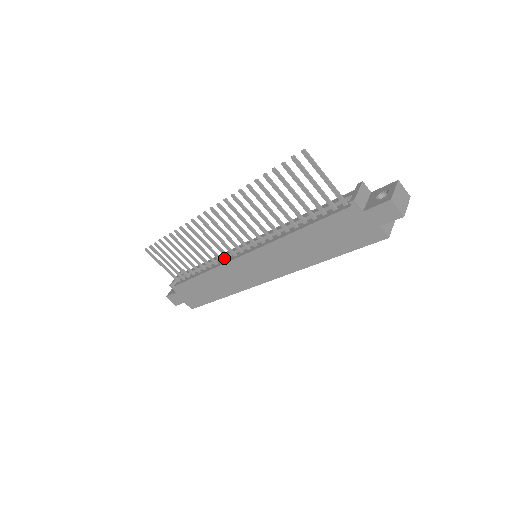
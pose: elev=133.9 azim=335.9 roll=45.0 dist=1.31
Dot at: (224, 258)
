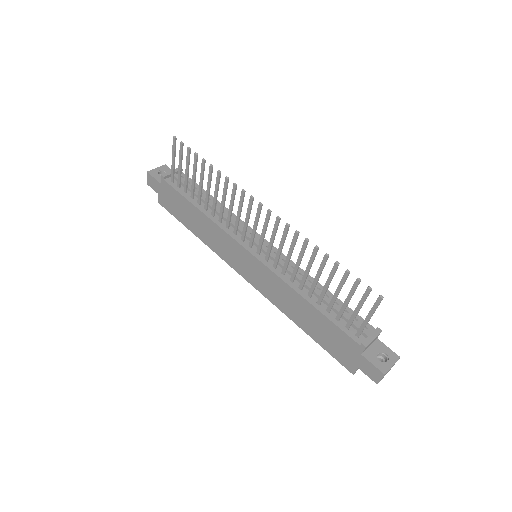
Dot at: (231, 225)
